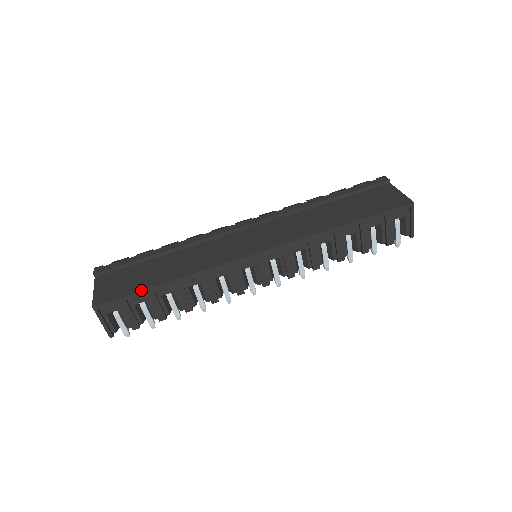
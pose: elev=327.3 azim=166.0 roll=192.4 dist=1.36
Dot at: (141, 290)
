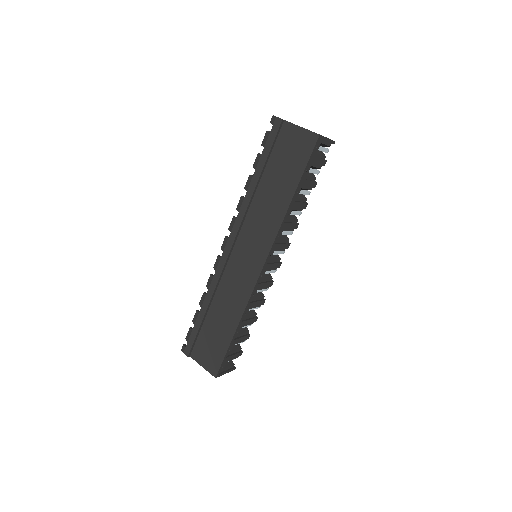
Dot at: (228, 348)
